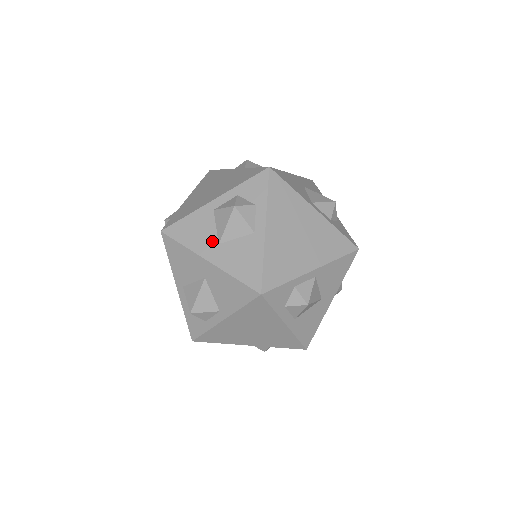
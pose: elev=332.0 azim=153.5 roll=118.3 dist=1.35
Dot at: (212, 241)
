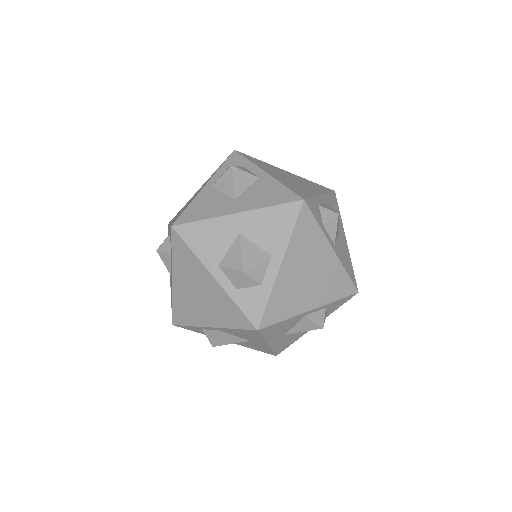
Dot at: occluded
